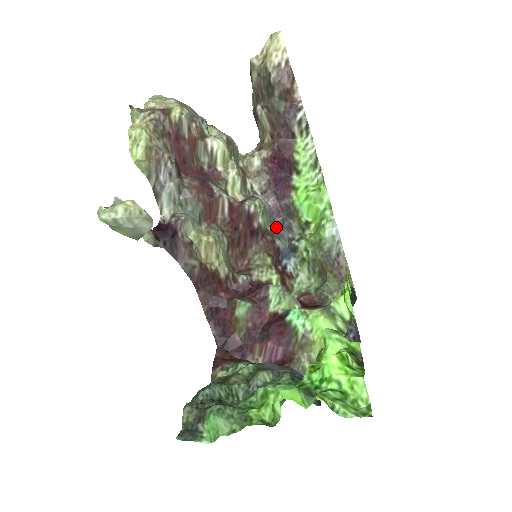
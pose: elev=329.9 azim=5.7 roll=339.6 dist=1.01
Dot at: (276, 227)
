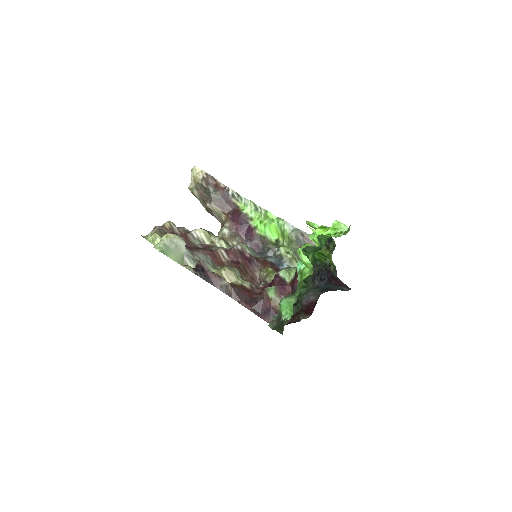
Dot at: (262, 255)
